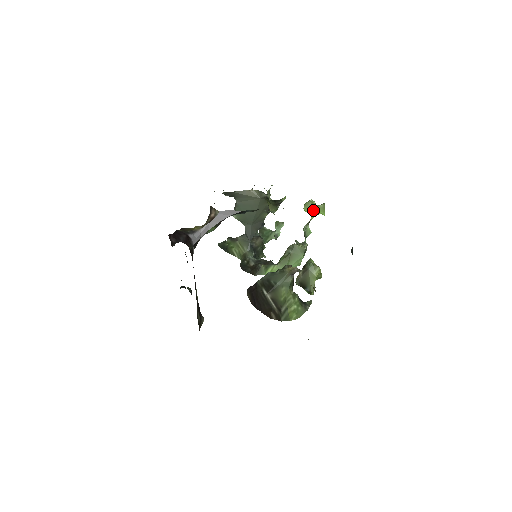
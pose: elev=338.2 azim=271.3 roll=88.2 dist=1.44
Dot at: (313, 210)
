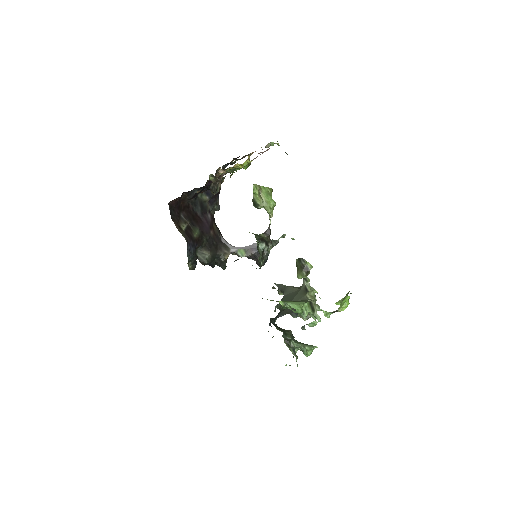
Dot at: (342, 300)
